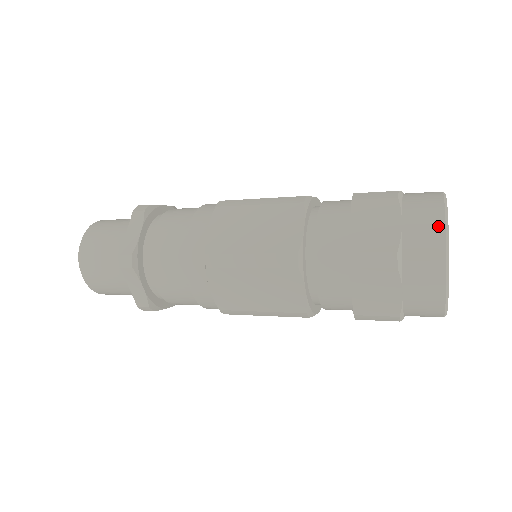
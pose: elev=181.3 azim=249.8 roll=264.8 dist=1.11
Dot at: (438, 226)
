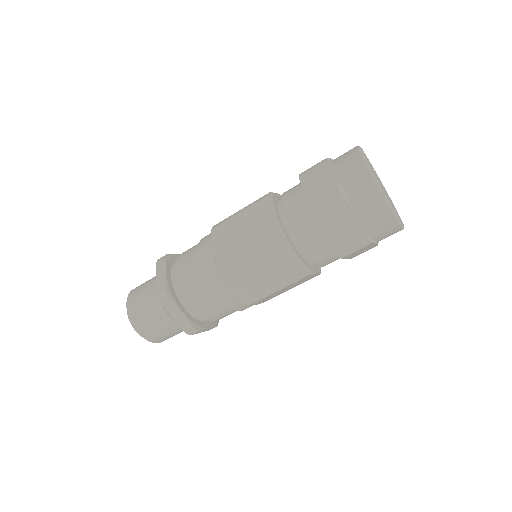
Dot at: (359, 162)
